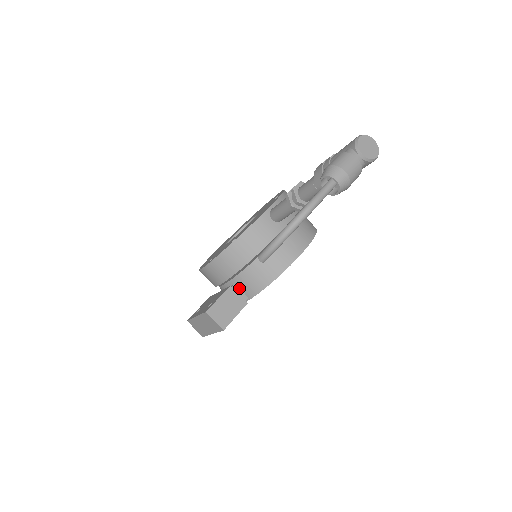
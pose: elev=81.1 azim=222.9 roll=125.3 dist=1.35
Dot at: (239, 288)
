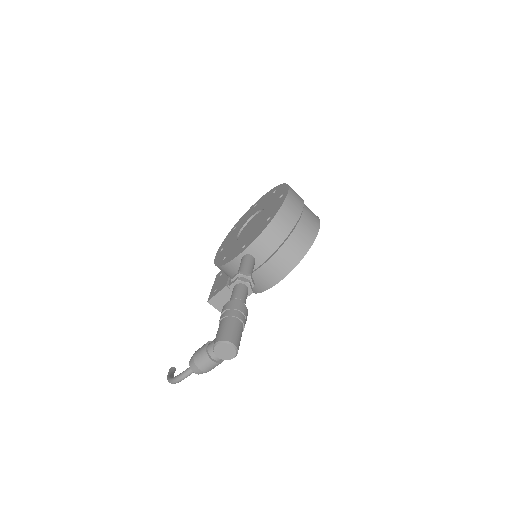
Dot at: occluded
